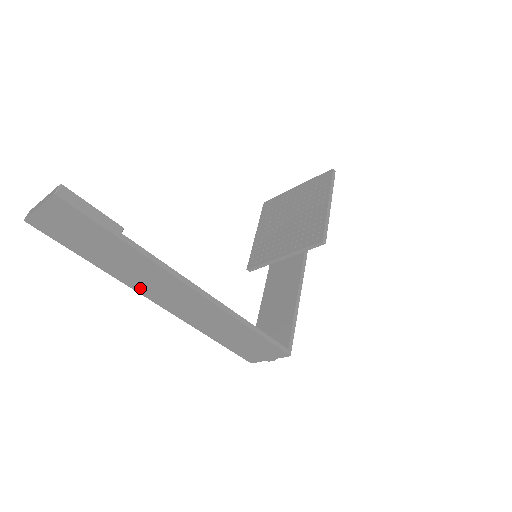
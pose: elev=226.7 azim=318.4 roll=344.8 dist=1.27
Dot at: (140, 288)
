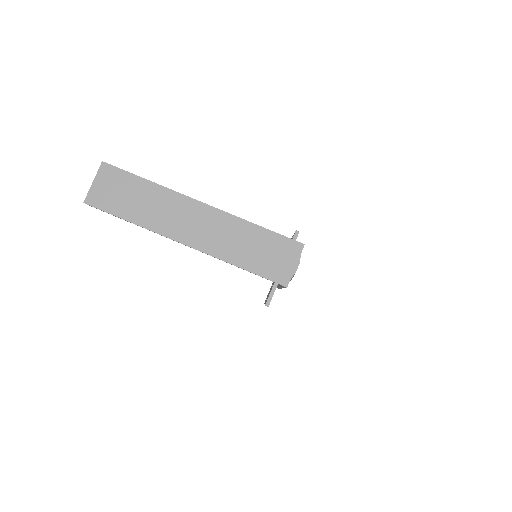
Dot at: (168, 231)
